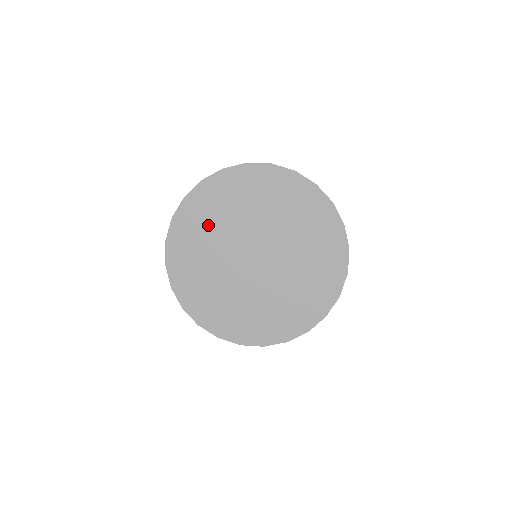
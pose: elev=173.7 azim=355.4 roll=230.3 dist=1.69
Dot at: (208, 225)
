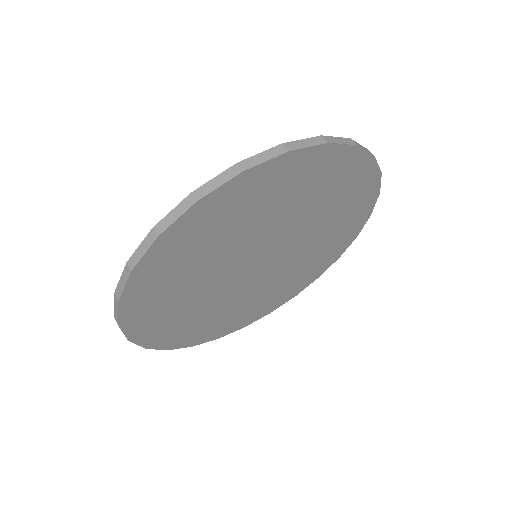
Dot at: (178, 304)
